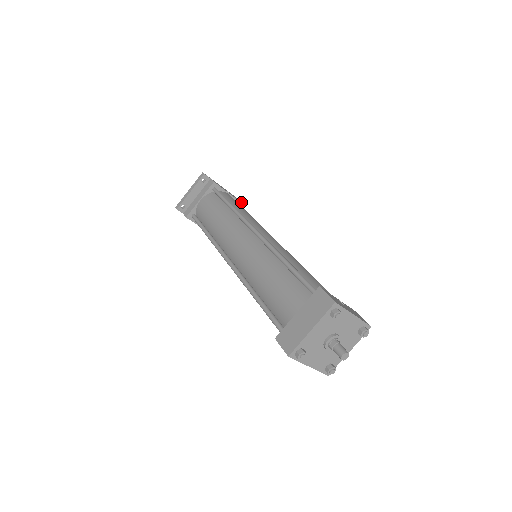
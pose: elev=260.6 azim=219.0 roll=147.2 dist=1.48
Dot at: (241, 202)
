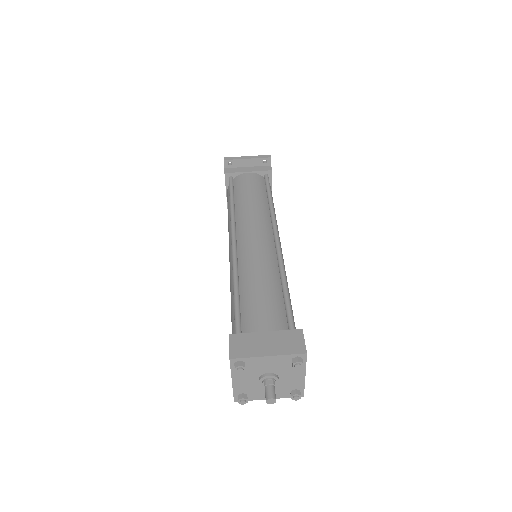
Dot at: occluded
